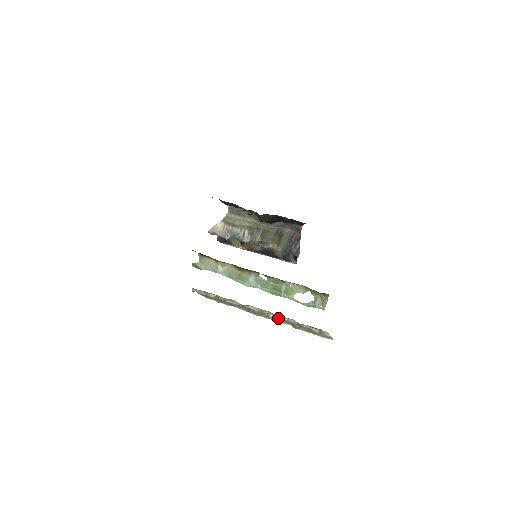
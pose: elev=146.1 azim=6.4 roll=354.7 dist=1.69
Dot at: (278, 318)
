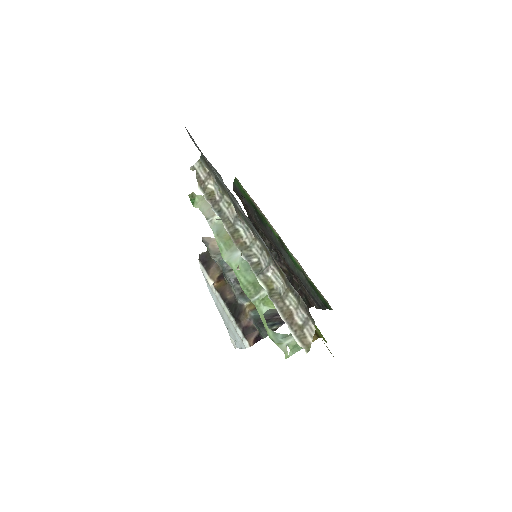
Dot at: (262, 267)
